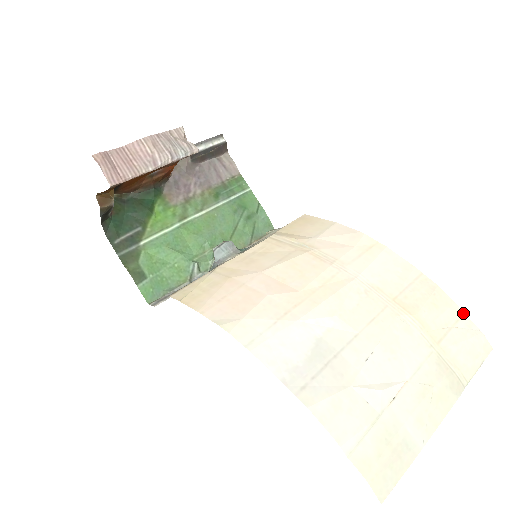
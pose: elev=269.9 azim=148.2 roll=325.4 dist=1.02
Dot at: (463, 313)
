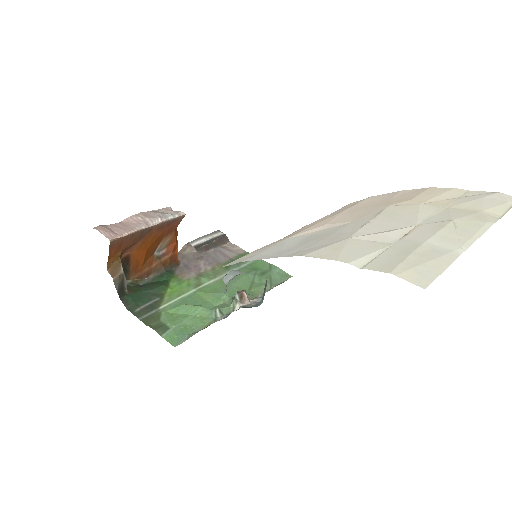
Dot at: (468, 191)
